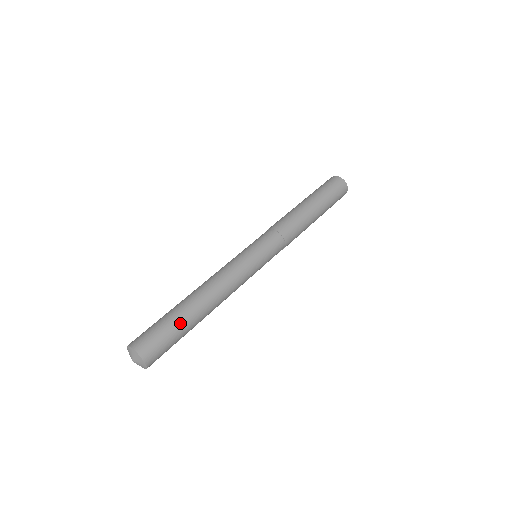
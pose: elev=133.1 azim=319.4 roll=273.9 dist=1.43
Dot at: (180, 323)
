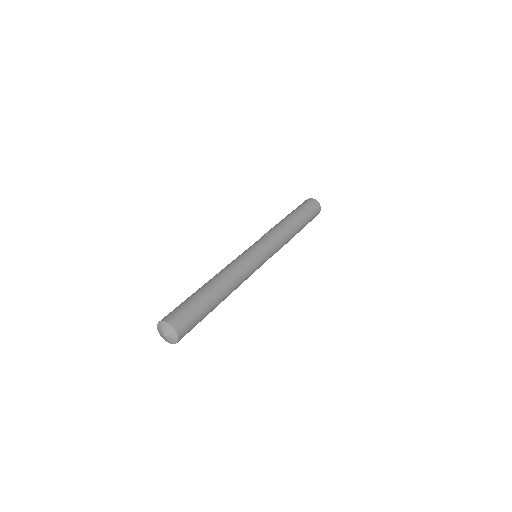
Dot at: (193, 296)
